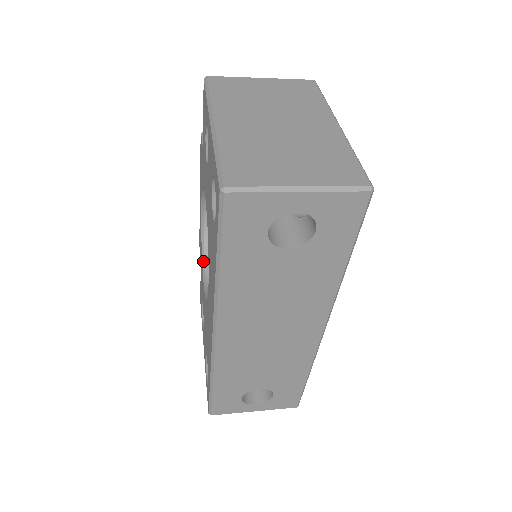
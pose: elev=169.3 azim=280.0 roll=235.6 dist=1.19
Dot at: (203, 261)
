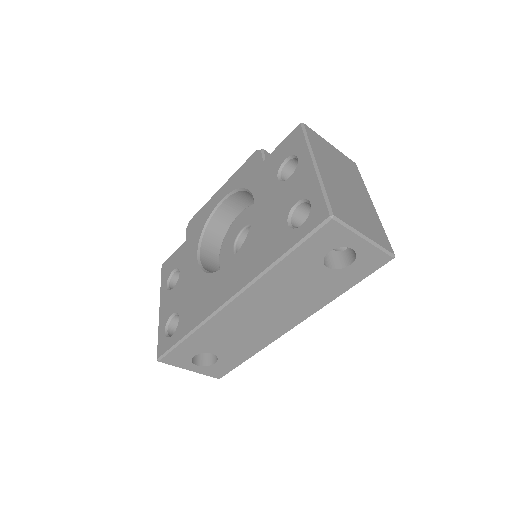
Dot at: (201, 239)
